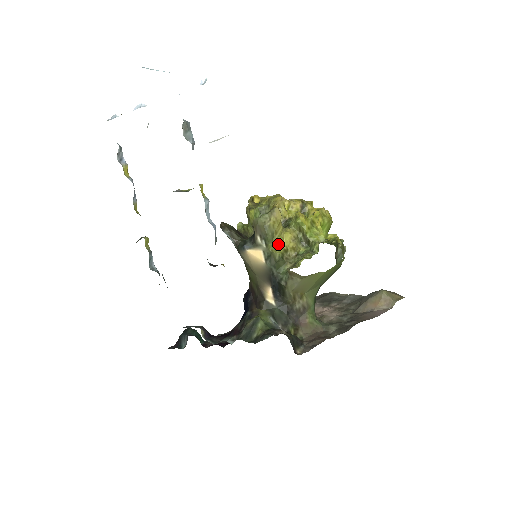
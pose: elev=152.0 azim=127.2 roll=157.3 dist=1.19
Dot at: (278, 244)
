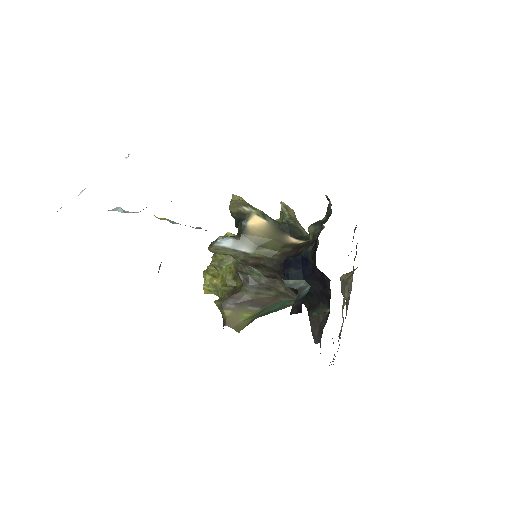
Dot at: occluded
